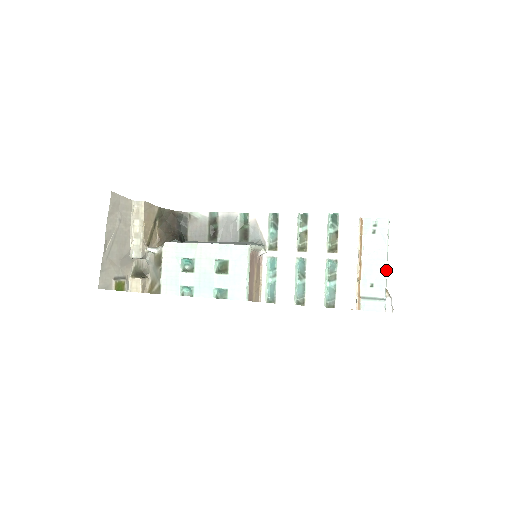
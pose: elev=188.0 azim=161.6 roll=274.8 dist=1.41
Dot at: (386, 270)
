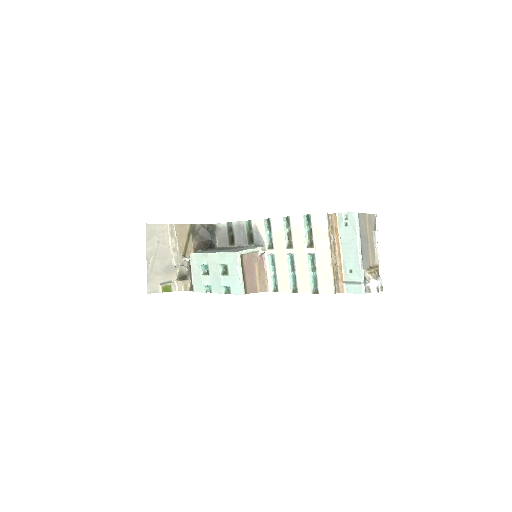
Dot at: (360, 257)
